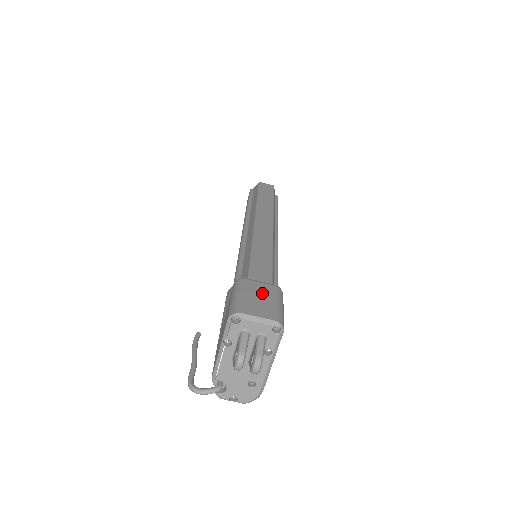
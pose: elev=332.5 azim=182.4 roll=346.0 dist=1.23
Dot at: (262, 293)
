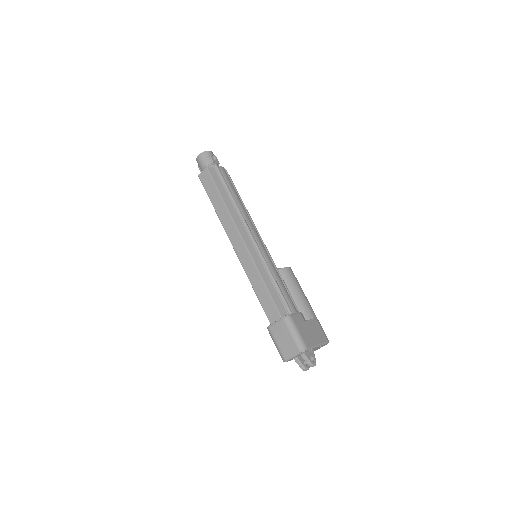
Dot at: (282, 334)
